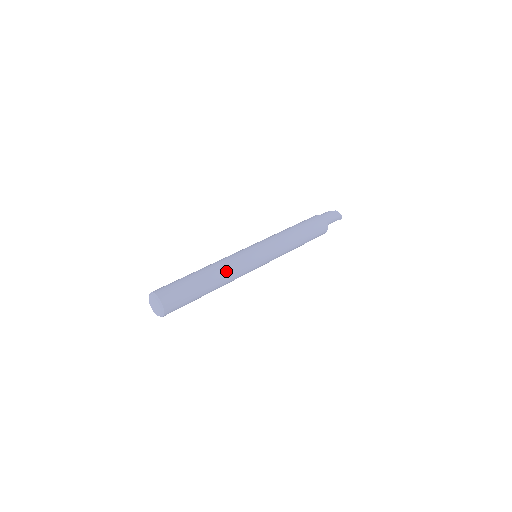
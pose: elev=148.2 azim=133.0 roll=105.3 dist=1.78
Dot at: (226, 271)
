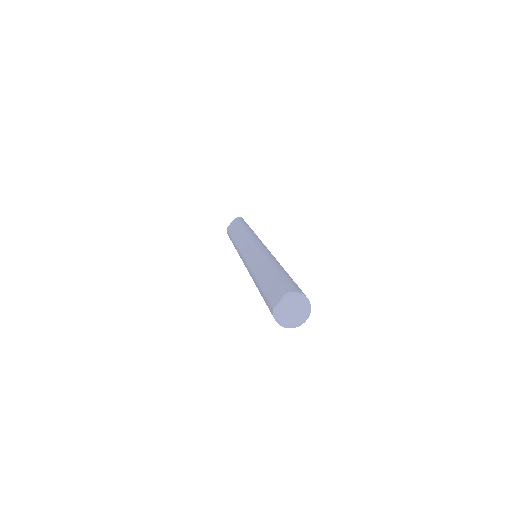
Dot at: occluded
